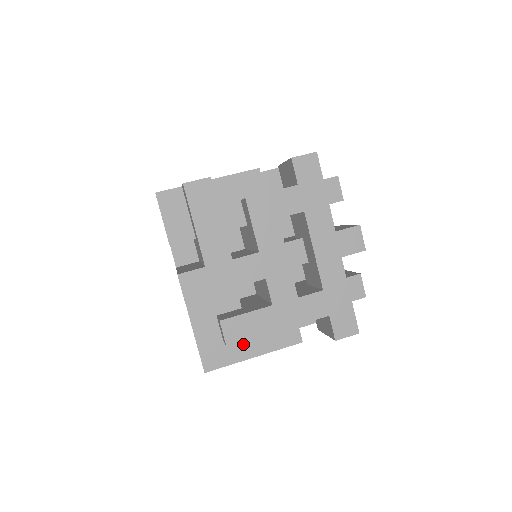
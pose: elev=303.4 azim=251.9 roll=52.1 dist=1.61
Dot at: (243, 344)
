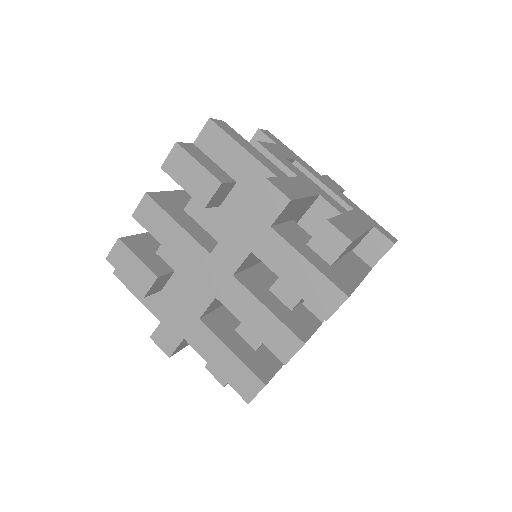
Dot at: (345, 270)
